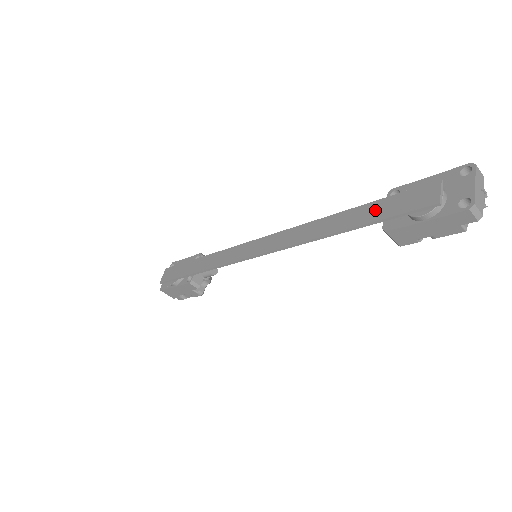
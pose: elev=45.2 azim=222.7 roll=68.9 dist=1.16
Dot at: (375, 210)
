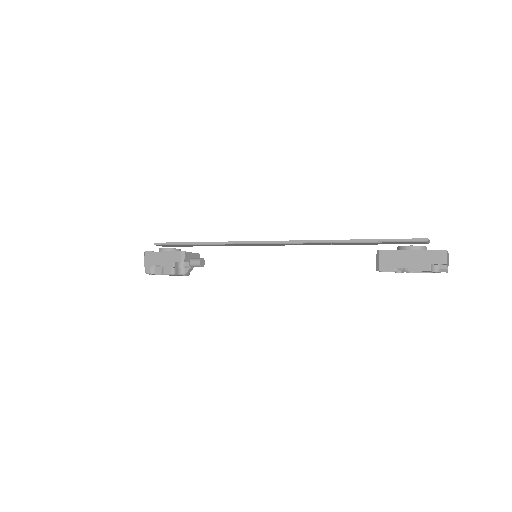
Dot at: occluded
